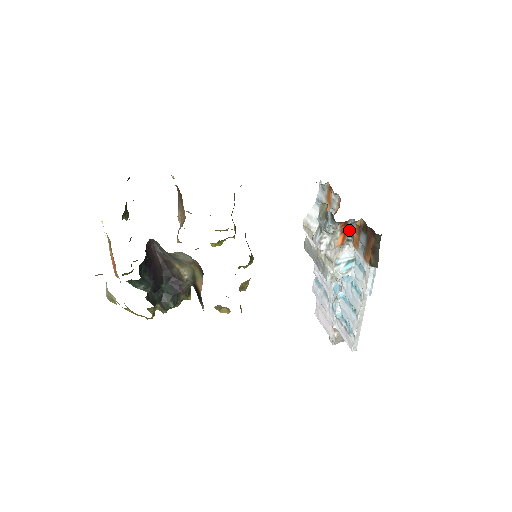
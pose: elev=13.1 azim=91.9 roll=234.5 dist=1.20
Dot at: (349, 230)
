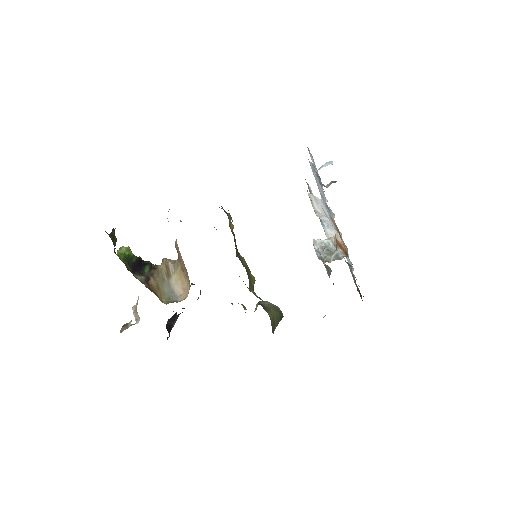
Dot at: occluded
